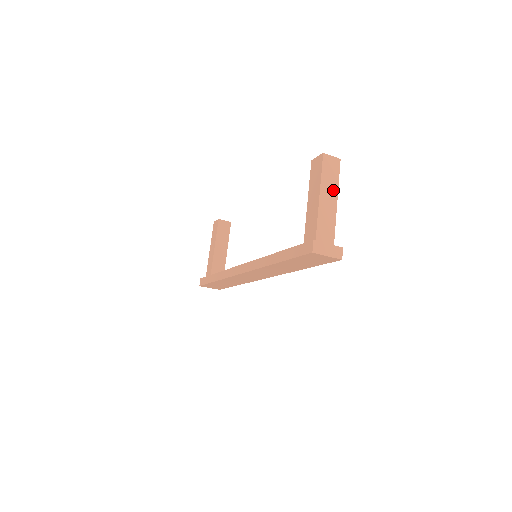
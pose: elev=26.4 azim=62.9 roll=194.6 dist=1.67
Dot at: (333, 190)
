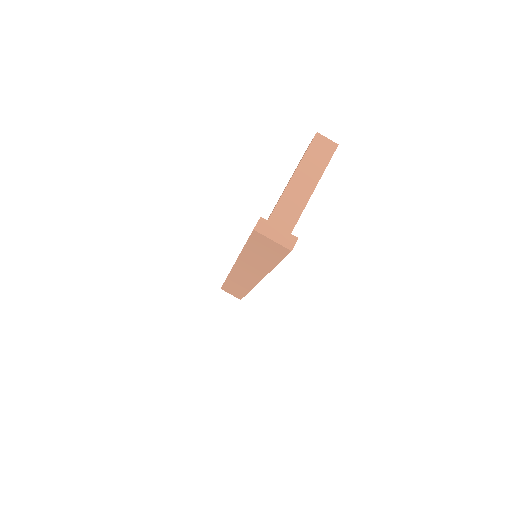
Dot at: (314, 174)
